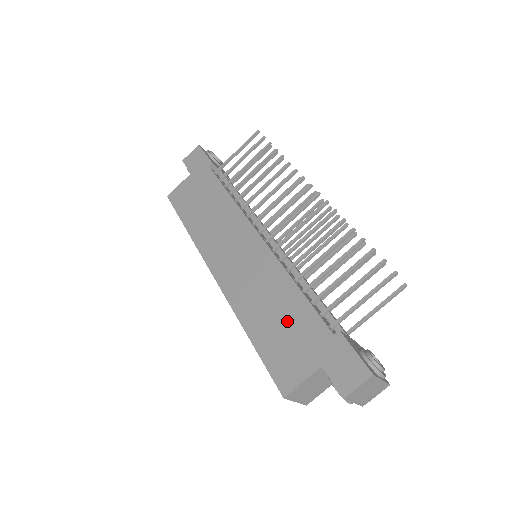
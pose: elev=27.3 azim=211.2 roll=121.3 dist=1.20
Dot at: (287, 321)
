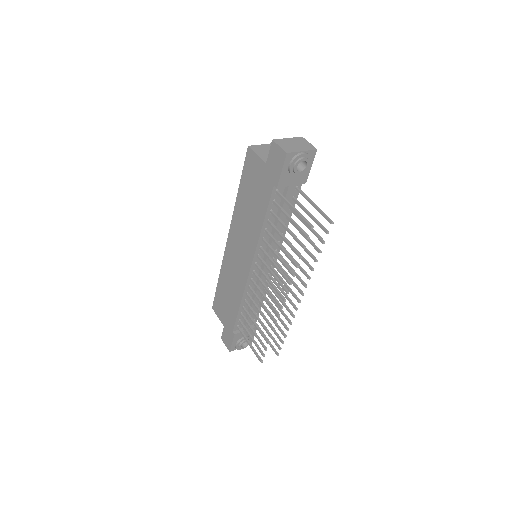
Dot at: (228, 303)
